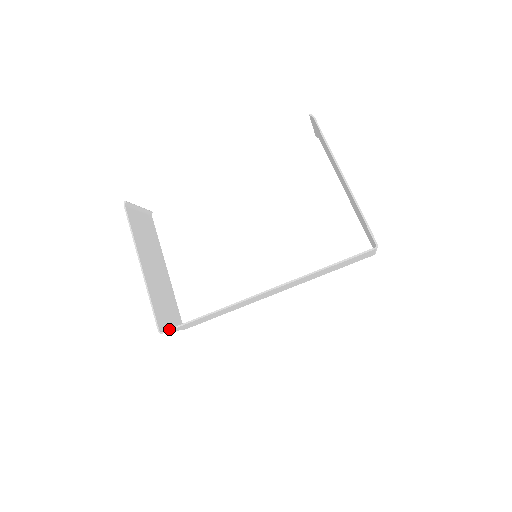
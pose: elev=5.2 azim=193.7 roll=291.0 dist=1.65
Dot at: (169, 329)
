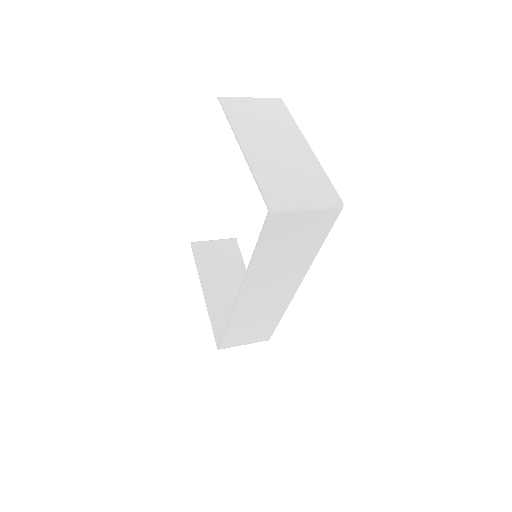
Dot at: (219, 345)
